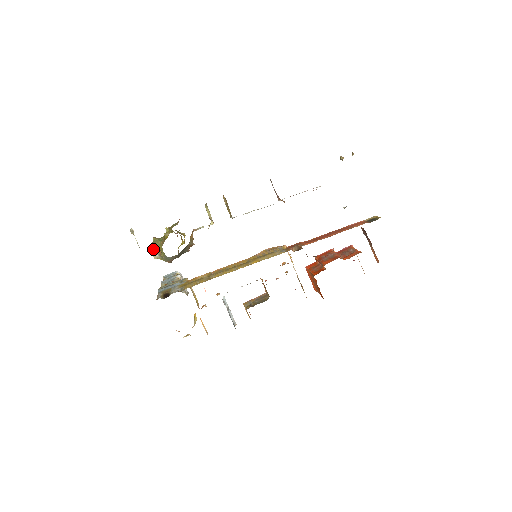
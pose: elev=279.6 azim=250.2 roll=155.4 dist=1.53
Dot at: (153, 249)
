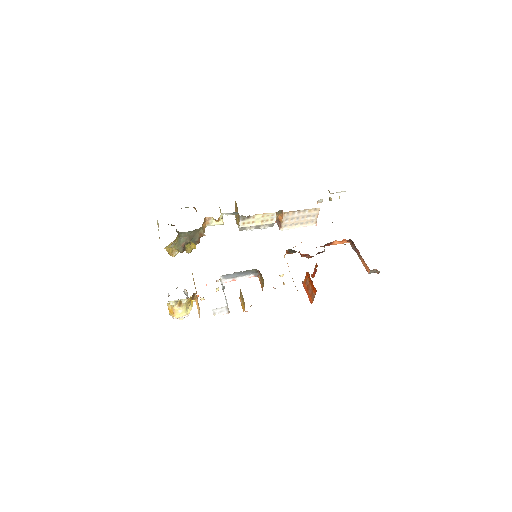
Dot at: (170, 245)
